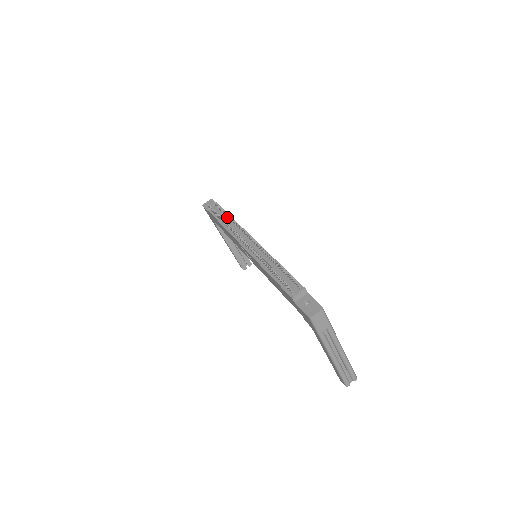
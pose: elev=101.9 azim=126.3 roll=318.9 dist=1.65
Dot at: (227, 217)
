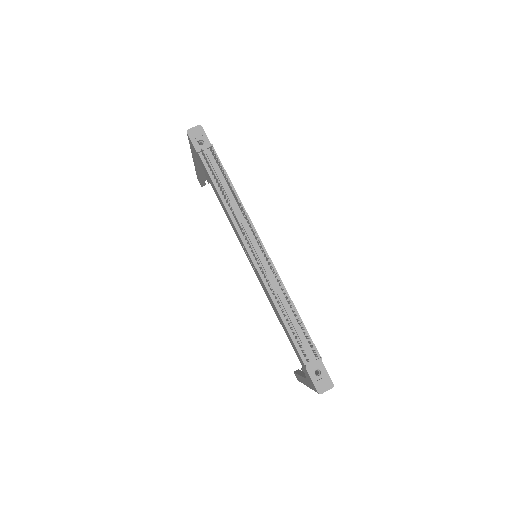
Dot at: (228, 186)
